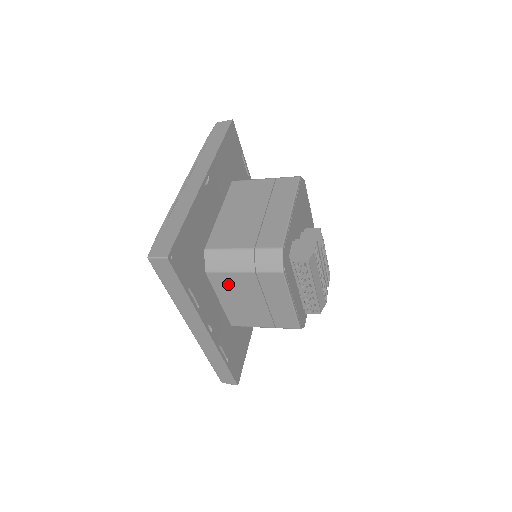
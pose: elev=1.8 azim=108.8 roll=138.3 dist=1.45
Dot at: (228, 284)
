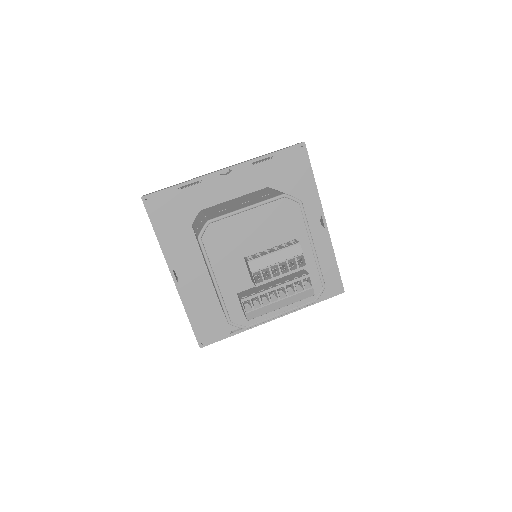
Dot at: occluded
